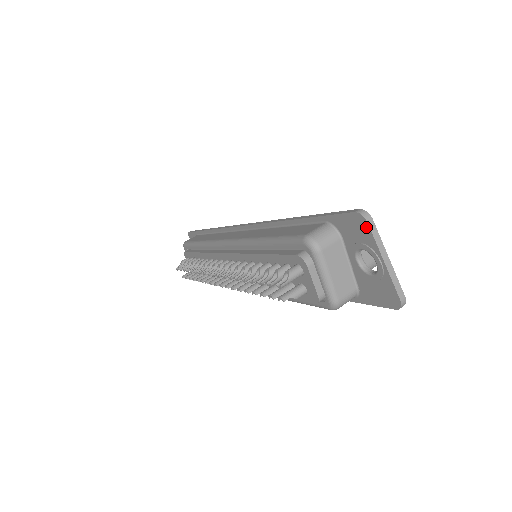
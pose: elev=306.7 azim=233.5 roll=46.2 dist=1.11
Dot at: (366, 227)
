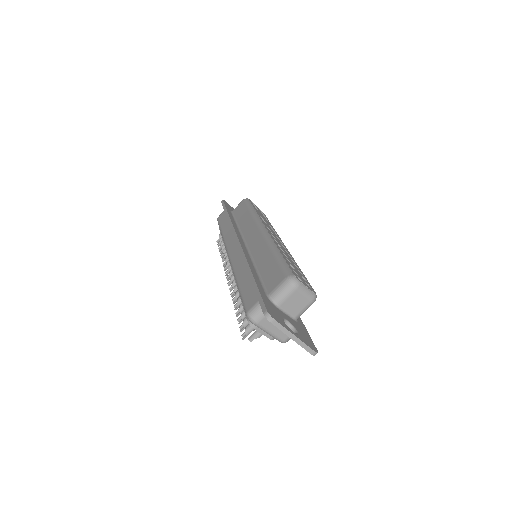
Dot at: (272, 323)
